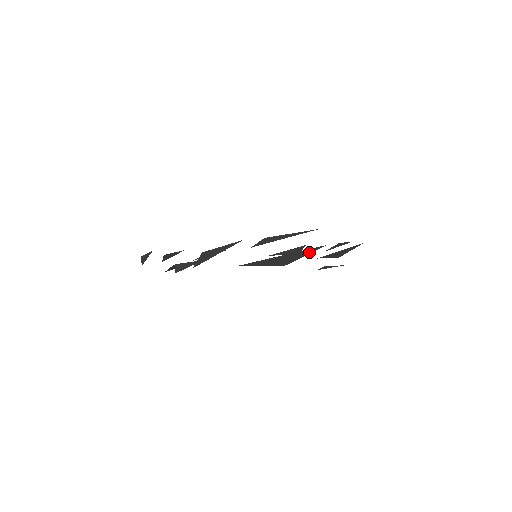
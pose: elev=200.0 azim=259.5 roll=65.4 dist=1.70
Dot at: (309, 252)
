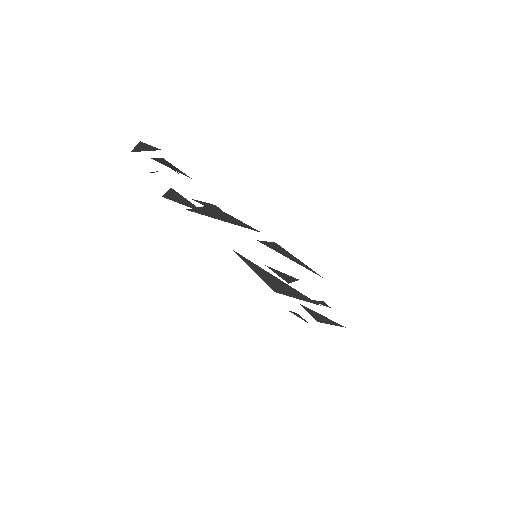
Dot at: (303, 298)
